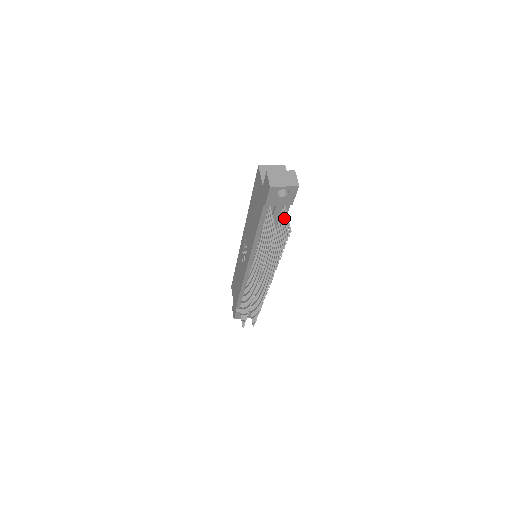
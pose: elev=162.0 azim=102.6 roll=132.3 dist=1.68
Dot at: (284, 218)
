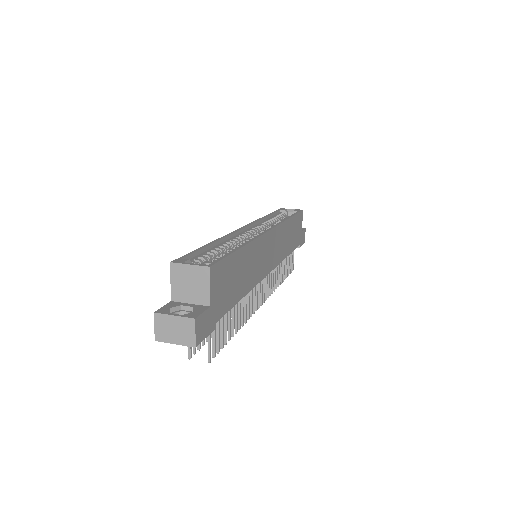
Dot at: occluded
